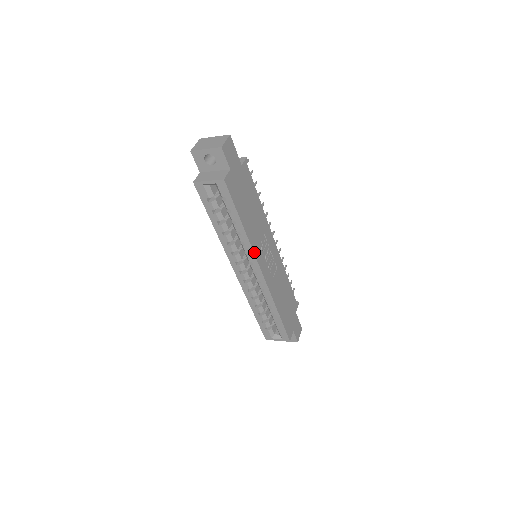
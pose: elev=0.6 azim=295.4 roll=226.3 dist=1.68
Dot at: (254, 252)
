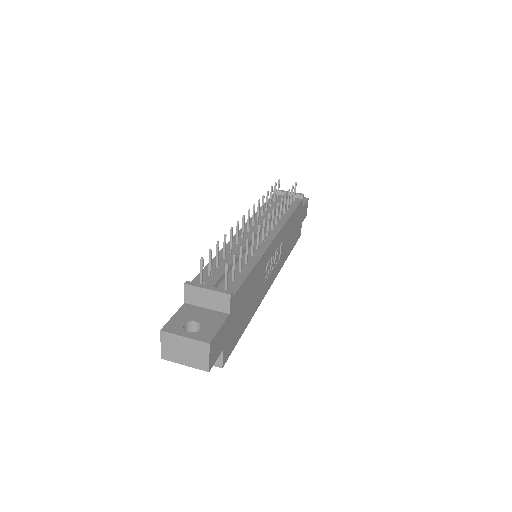
Dot at: (261, 300)
